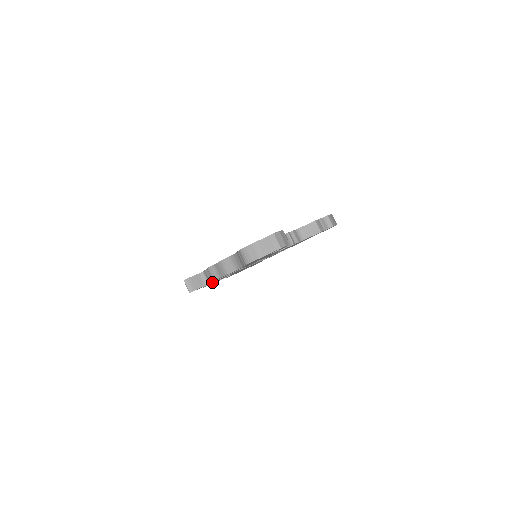
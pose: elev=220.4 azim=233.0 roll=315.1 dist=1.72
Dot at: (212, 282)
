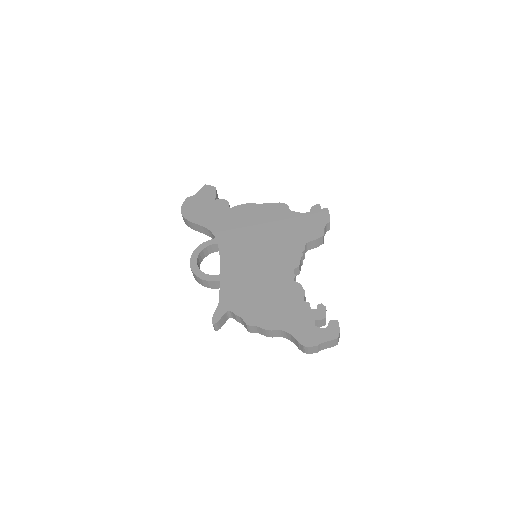
Dot at: occluded
